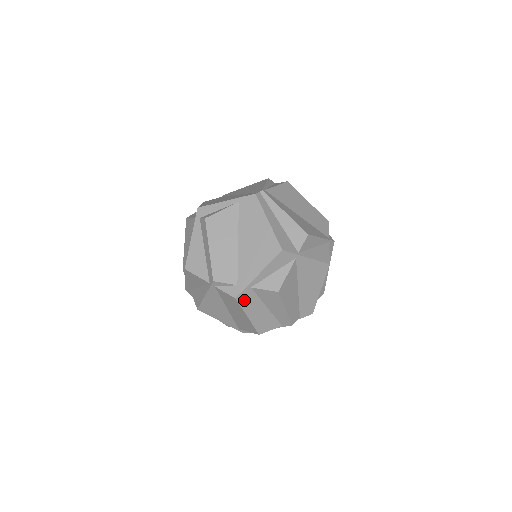
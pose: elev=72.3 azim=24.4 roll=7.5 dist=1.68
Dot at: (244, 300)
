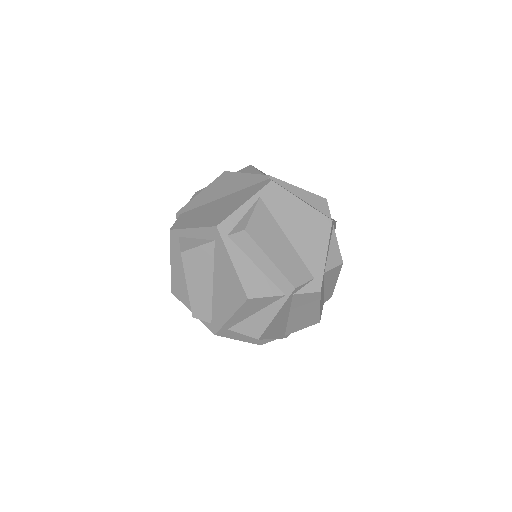
Dot at: (321, 290)
